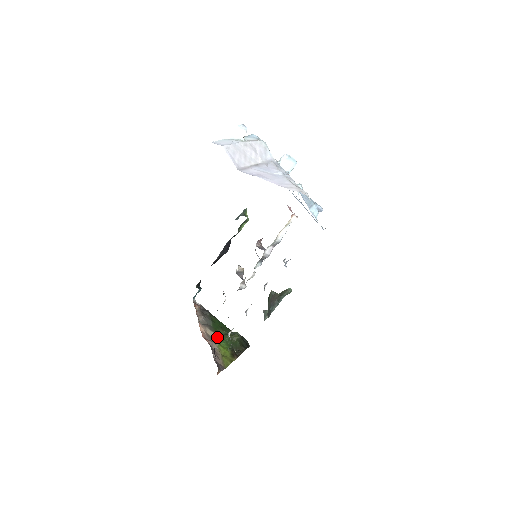
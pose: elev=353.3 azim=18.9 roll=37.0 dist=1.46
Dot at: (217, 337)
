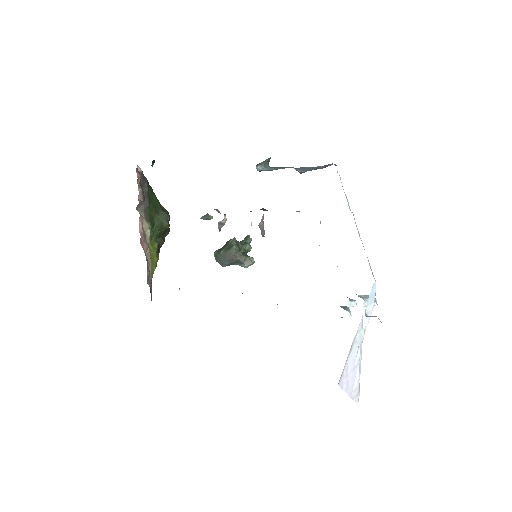
Dot at: (151, 232)
